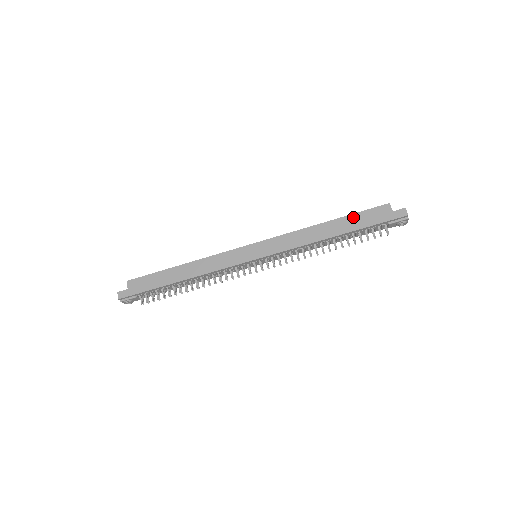
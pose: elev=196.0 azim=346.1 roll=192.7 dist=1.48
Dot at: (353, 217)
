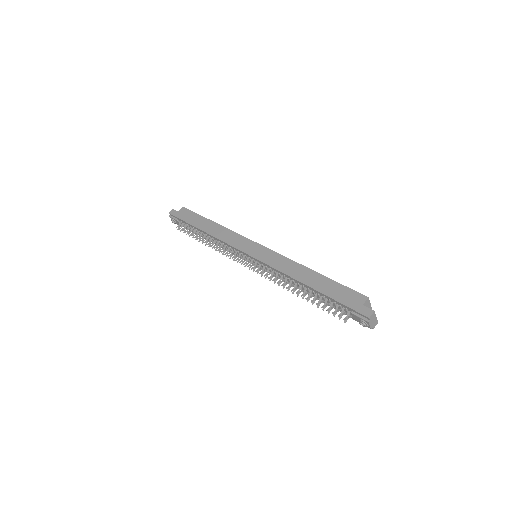
Dot at: (333, 283)
